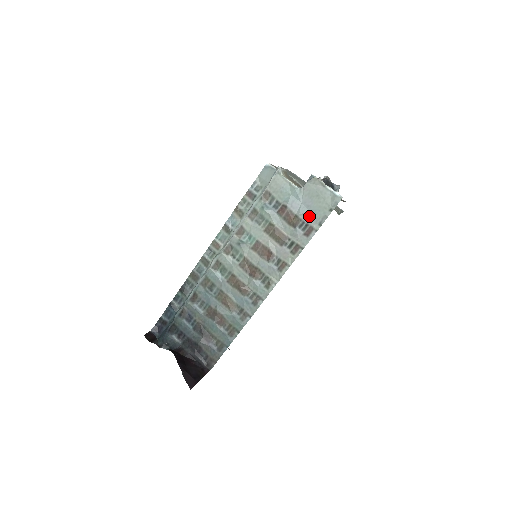
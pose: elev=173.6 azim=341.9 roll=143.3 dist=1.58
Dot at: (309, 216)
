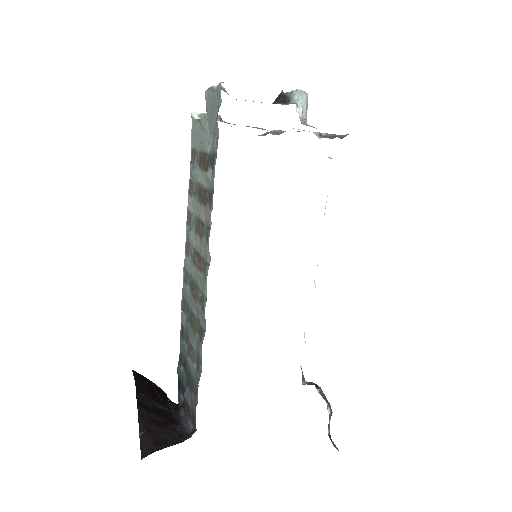
Dot at: (213, 142)
